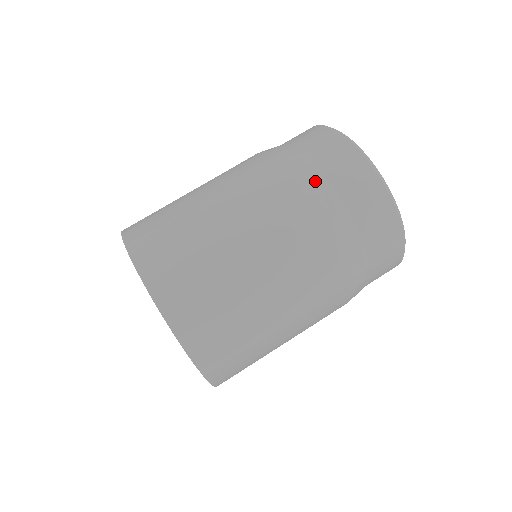
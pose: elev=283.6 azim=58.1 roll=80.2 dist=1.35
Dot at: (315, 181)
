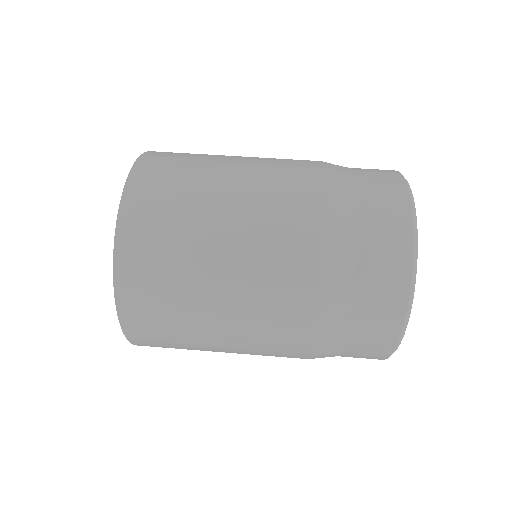
Dot at: occluded
